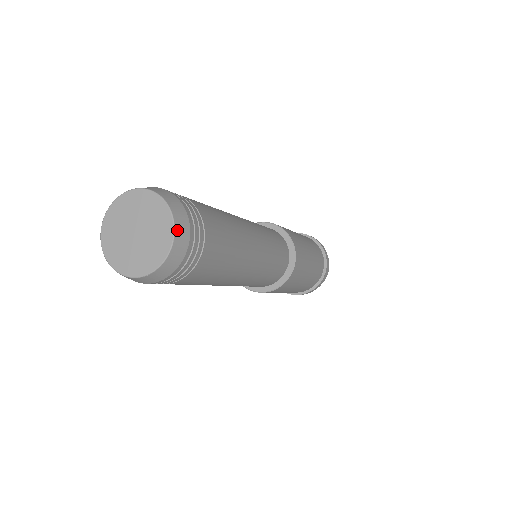
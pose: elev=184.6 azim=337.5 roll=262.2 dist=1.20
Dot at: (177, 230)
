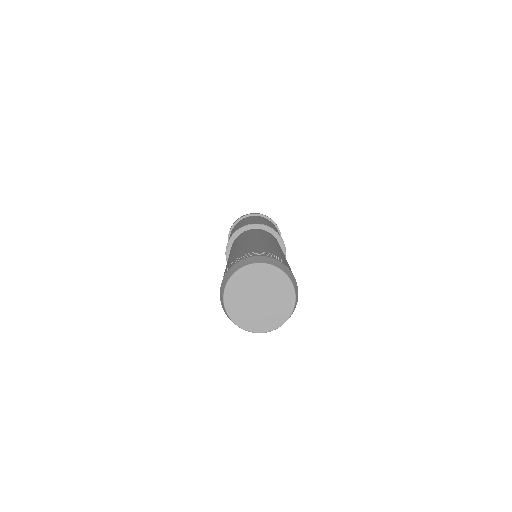
Dot at: (292, 280)
